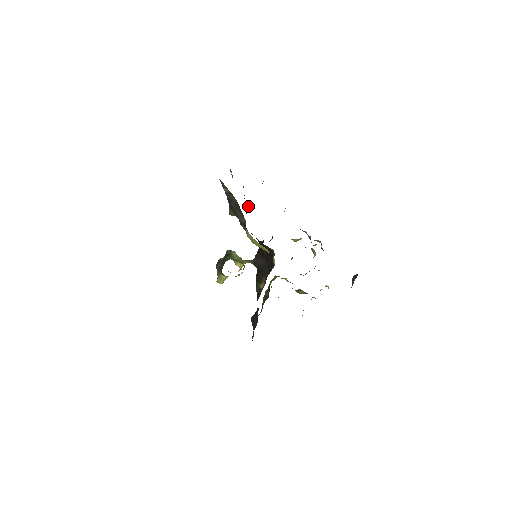
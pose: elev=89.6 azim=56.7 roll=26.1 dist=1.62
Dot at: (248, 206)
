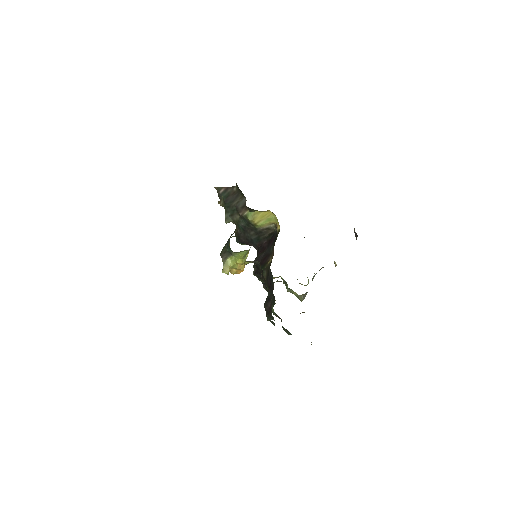
Dot at: occluded
